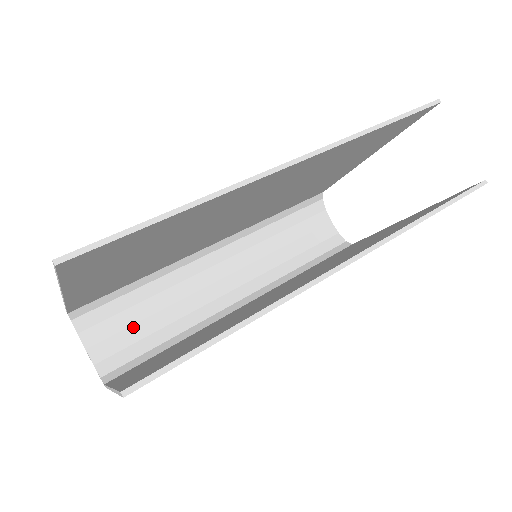
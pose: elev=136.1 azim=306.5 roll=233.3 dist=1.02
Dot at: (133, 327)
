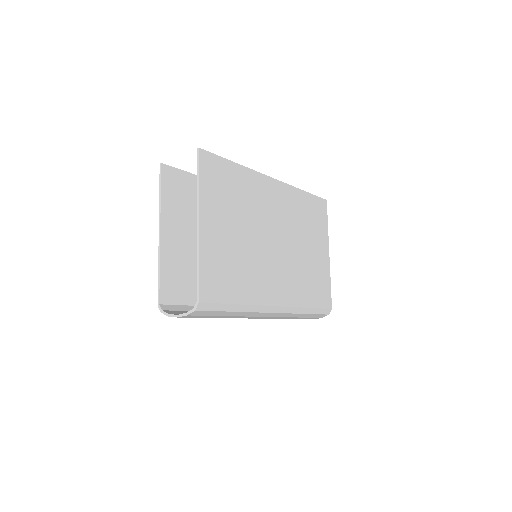
Dot at: occluded
